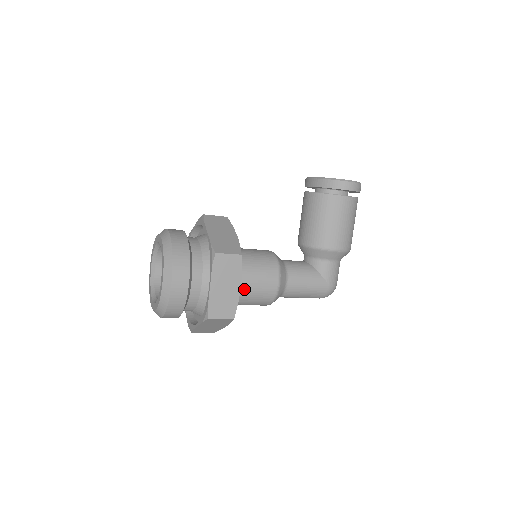
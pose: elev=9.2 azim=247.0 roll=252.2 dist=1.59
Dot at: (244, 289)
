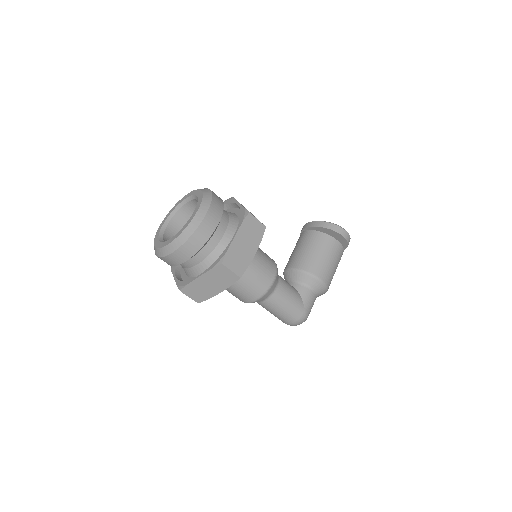
Dot at: occluded
